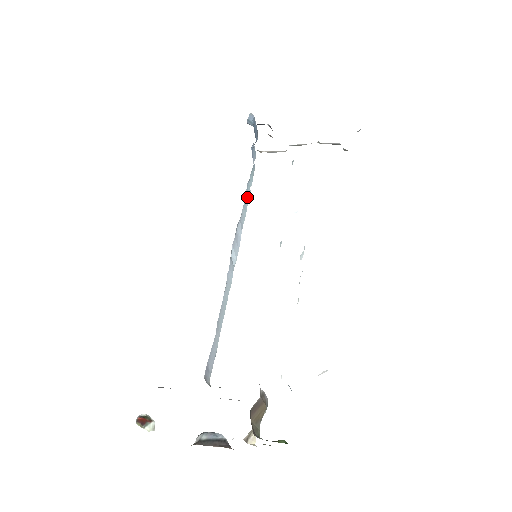
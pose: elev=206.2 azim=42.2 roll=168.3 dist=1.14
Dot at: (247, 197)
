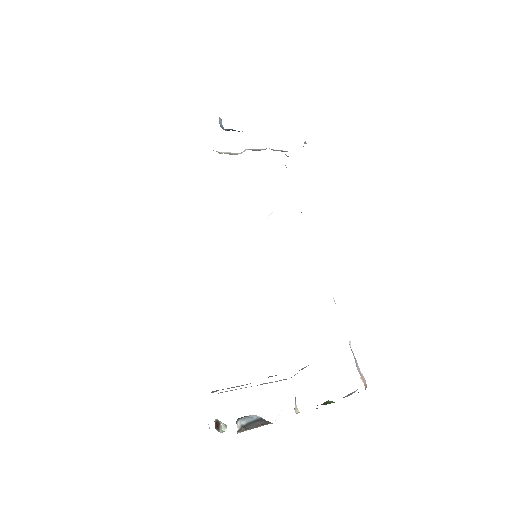
Dot at: occluded
